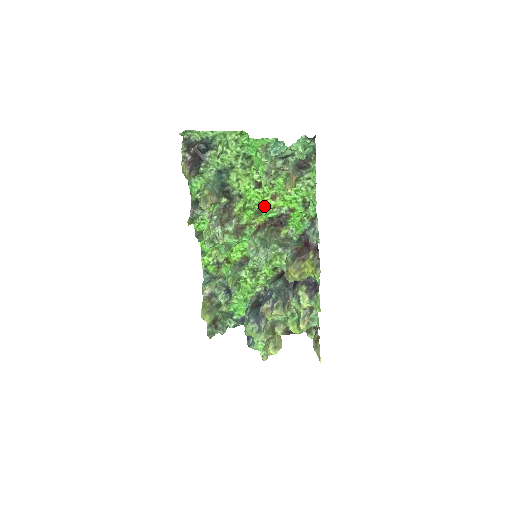
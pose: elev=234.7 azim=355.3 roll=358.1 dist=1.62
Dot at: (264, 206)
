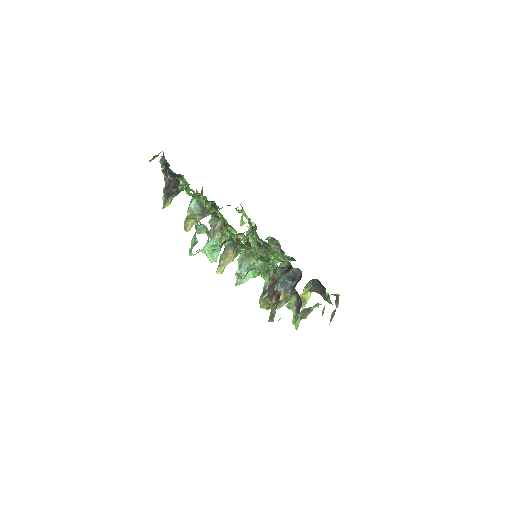
Dot at: (235, 241)
